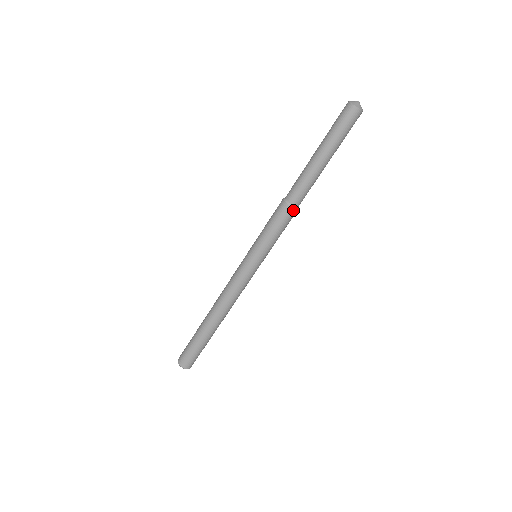
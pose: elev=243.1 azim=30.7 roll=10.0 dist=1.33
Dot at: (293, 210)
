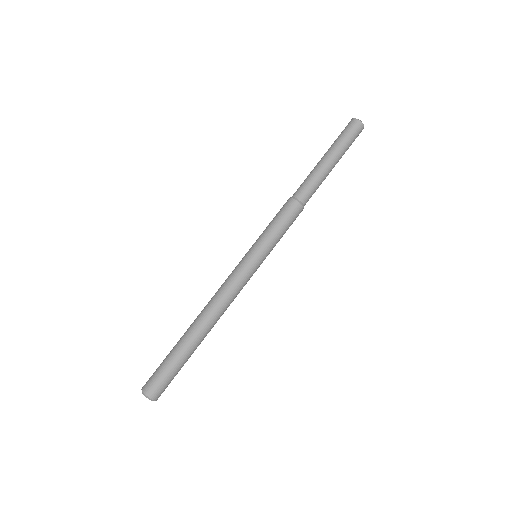
Dot at: (302, 209)
